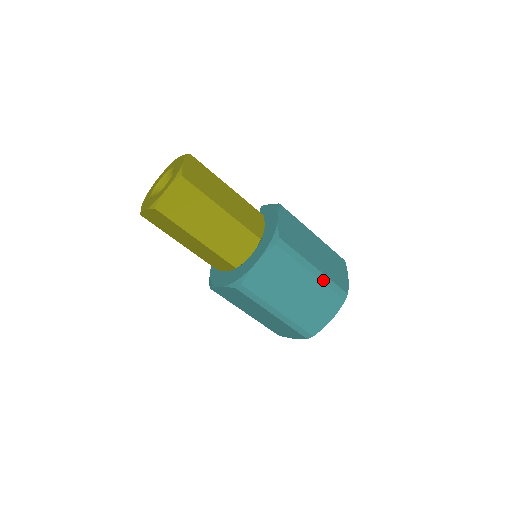
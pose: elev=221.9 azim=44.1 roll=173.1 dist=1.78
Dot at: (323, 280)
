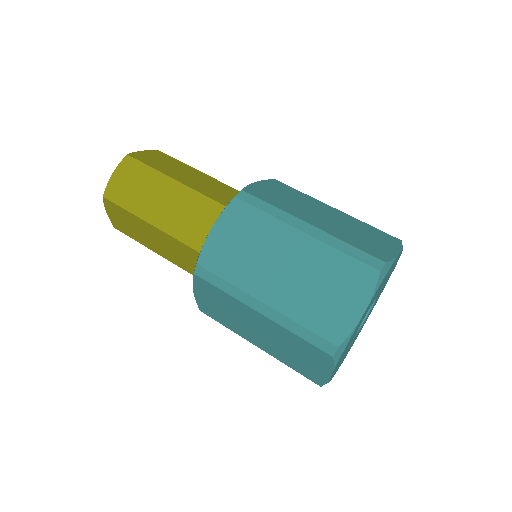
Dot at: (326, 241)
